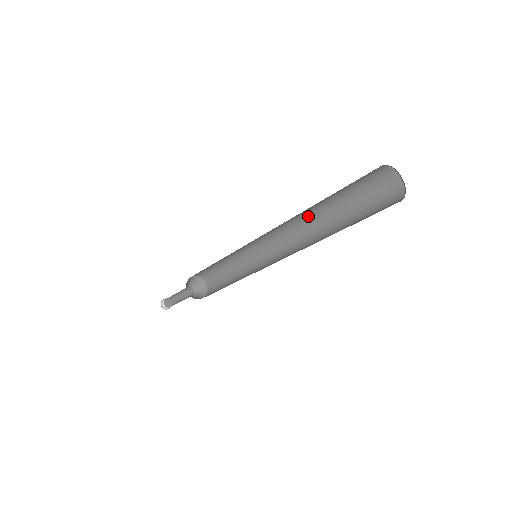
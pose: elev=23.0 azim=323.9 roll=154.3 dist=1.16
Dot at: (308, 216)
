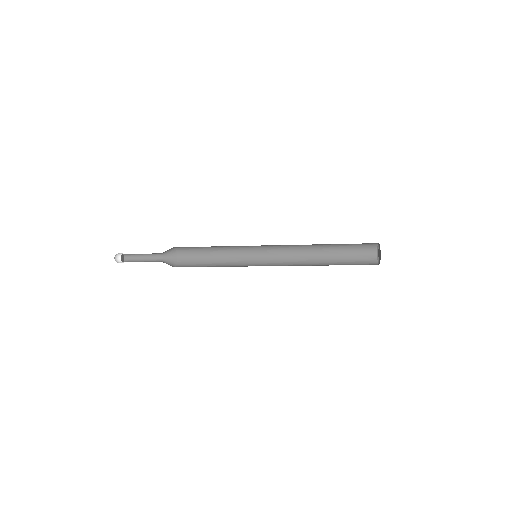
Dot at: (309, 253)
